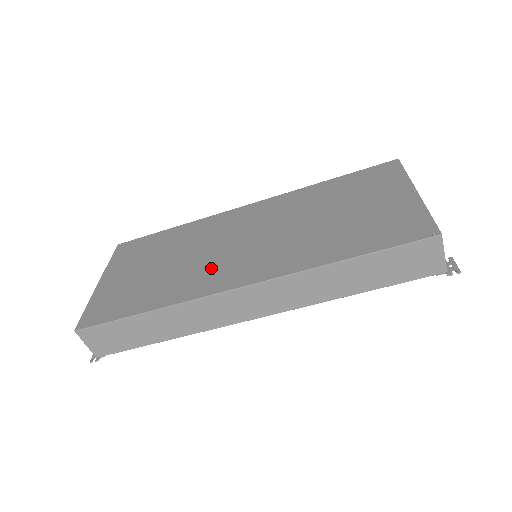
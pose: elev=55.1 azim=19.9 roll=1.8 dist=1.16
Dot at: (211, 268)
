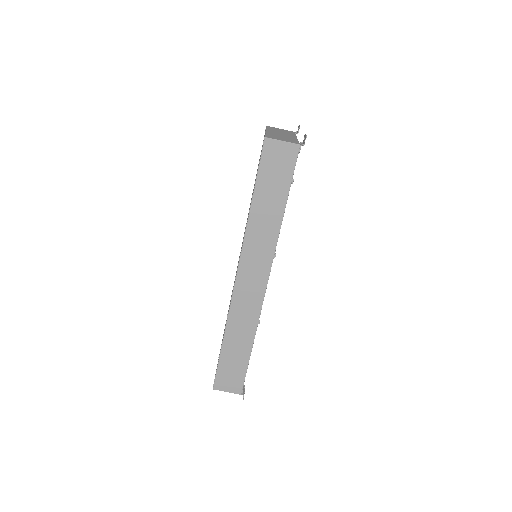
Dot at: occluded
